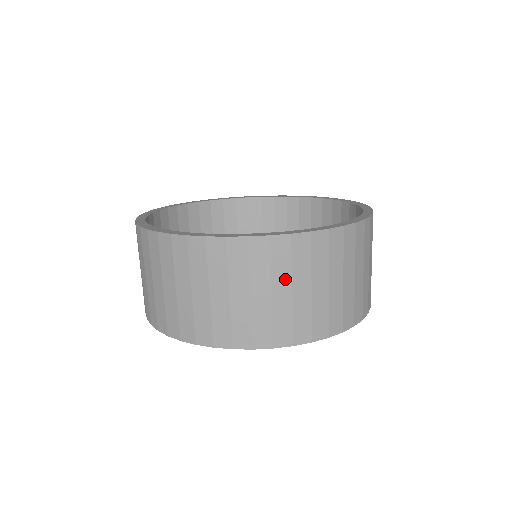
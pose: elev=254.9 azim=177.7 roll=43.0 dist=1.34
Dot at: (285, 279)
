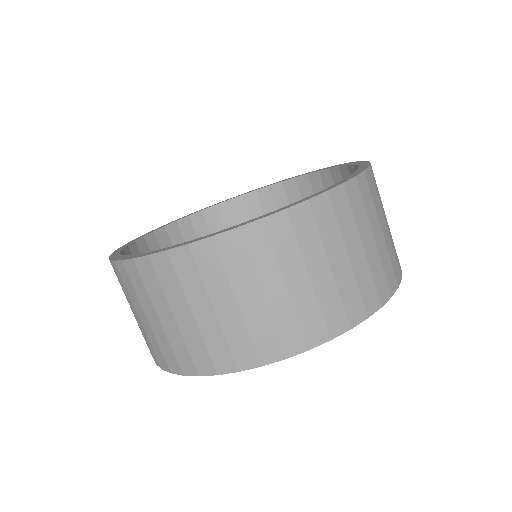
Dot at: (272, 274)
